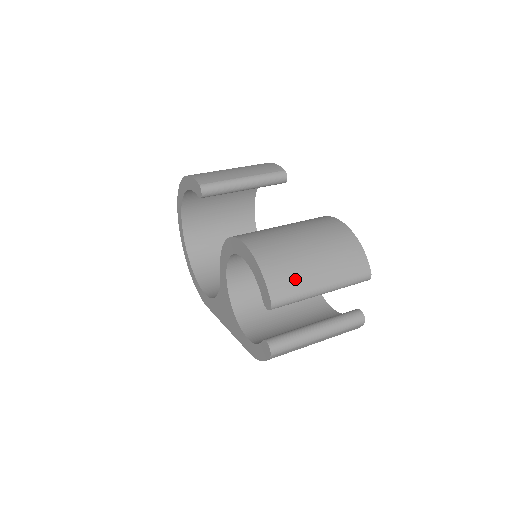
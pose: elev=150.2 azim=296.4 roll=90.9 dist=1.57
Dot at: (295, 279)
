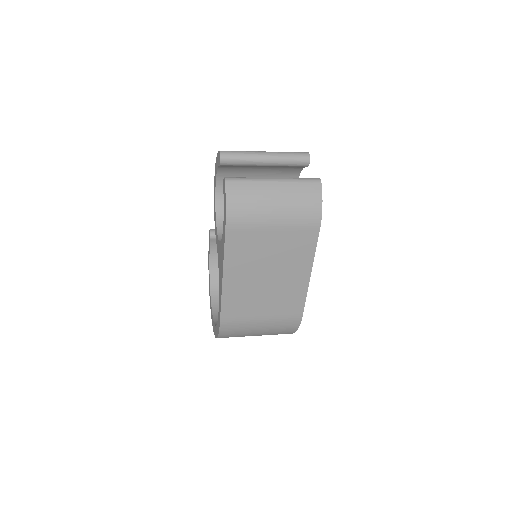
Dot at: occluded
